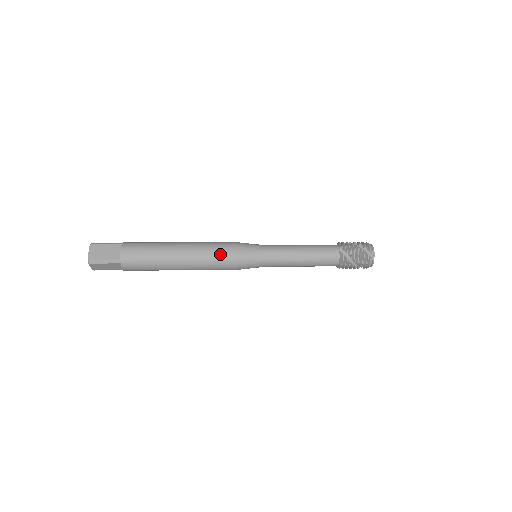
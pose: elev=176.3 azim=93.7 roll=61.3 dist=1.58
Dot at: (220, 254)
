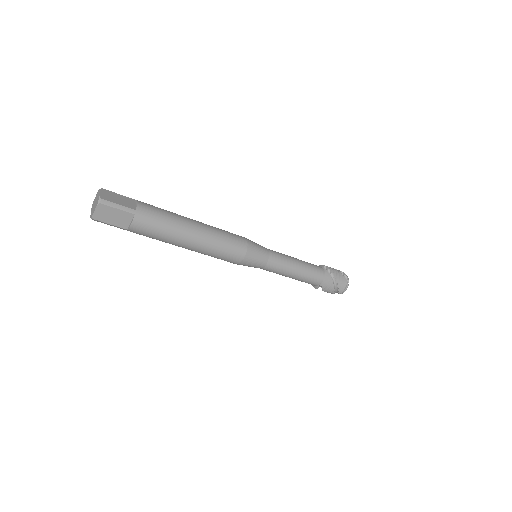
Dot at: (233, 238)
